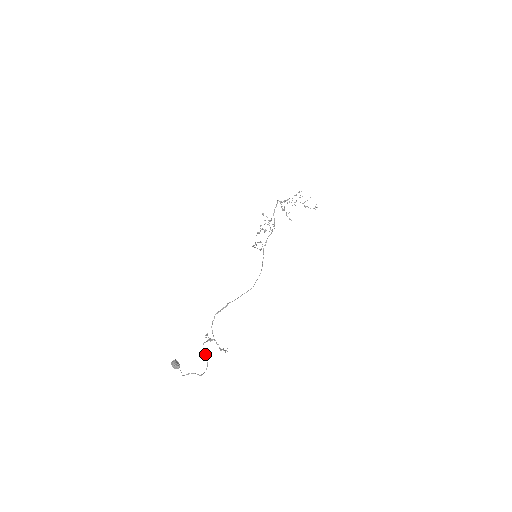
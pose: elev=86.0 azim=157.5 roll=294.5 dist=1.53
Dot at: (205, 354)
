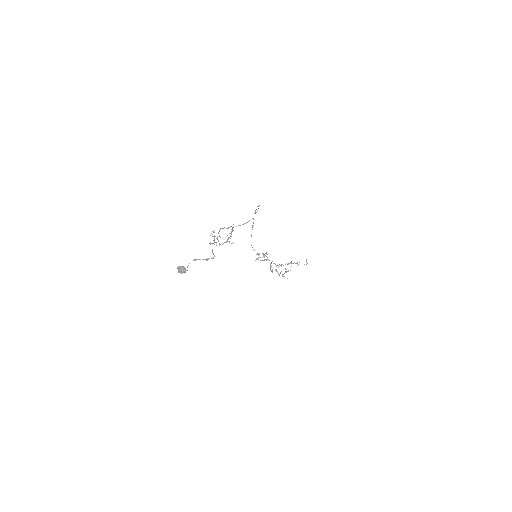
Dot at: (212, 251)
